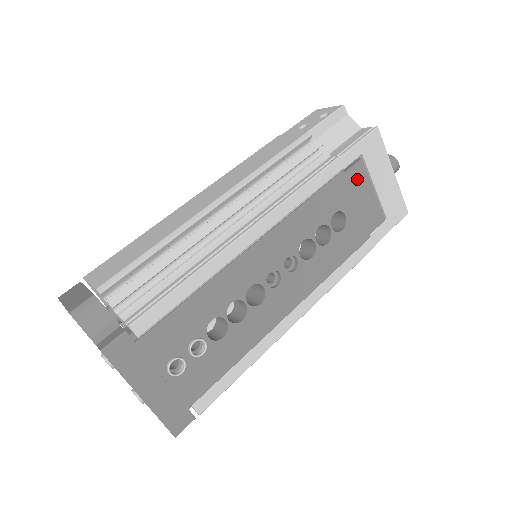
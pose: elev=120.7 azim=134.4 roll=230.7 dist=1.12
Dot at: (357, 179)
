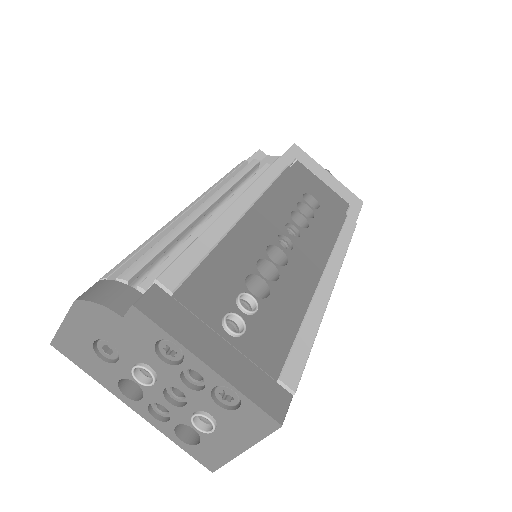
Dot at: (304, 173)
